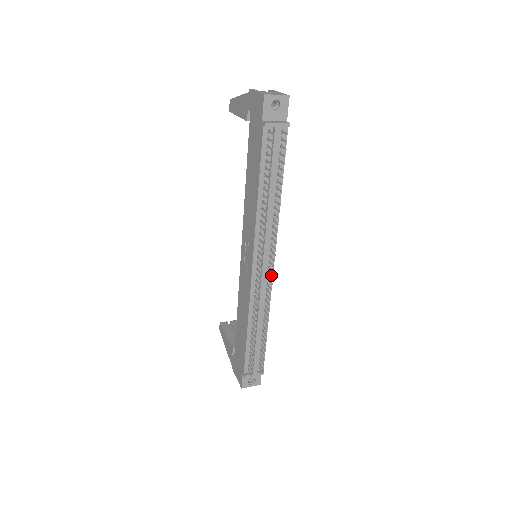
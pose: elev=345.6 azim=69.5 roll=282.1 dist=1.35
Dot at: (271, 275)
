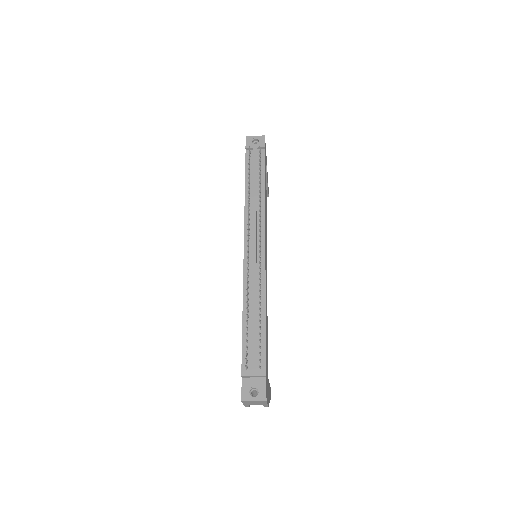
Dot at: (263, 257)
